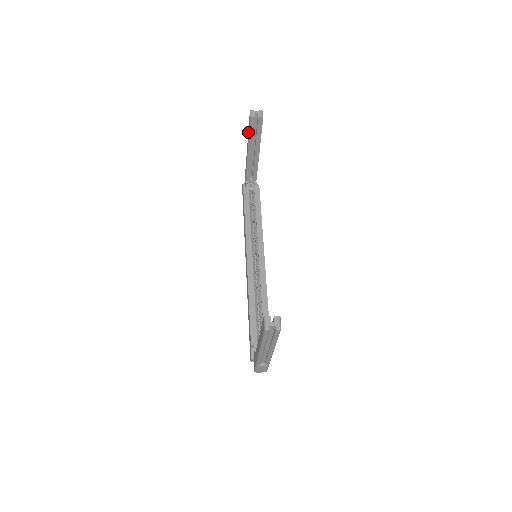
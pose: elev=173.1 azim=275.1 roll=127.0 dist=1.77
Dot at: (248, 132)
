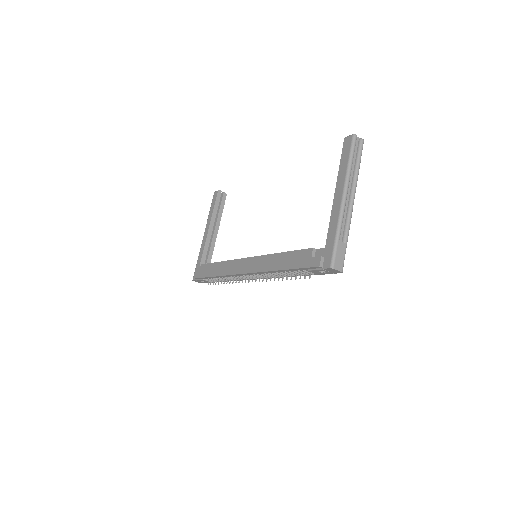
Dot at: (210, 211)
